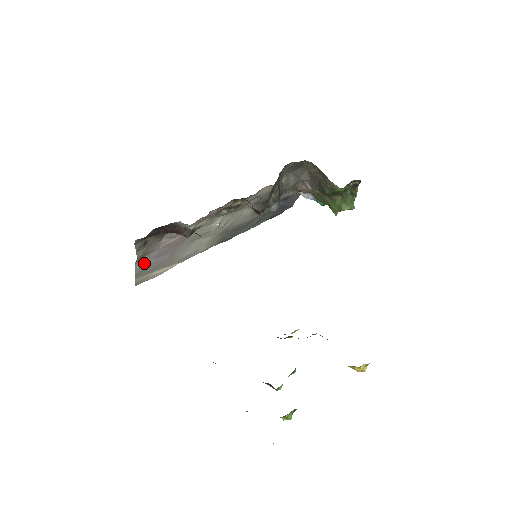
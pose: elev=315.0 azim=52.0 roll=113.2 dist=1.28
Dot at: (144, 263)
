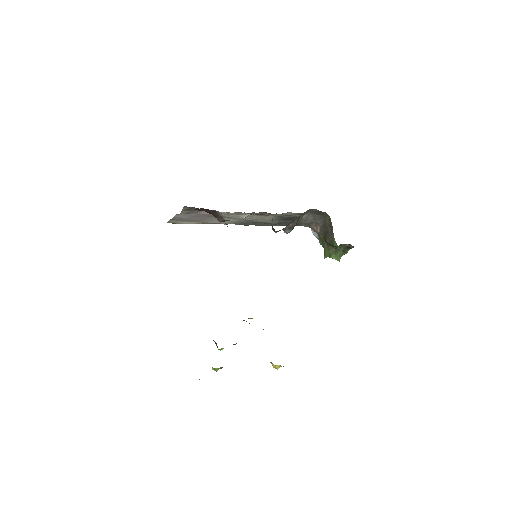
Dot at: (181, 216)
